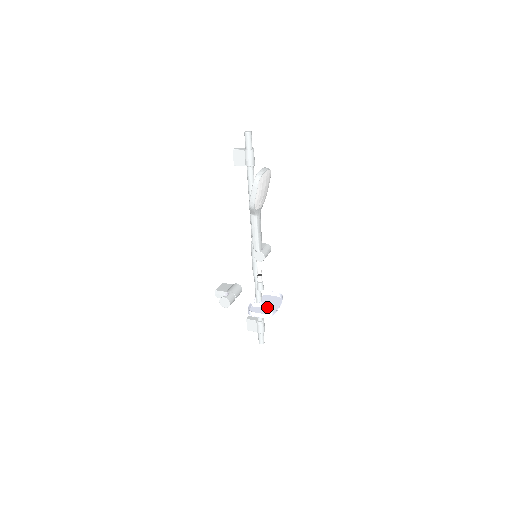
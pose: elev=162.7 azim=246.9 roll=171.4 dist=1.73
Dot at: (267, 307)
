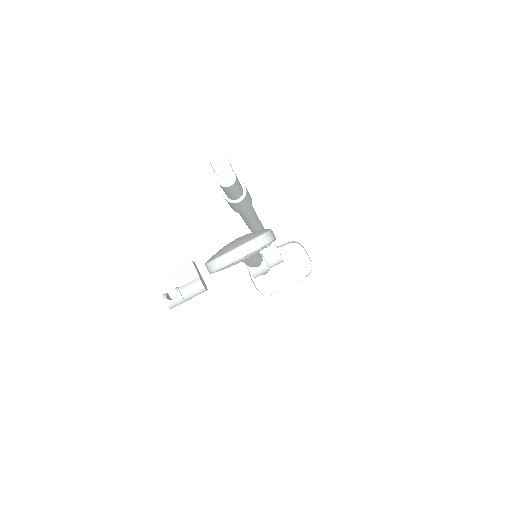
Dot at: (279, 272)
